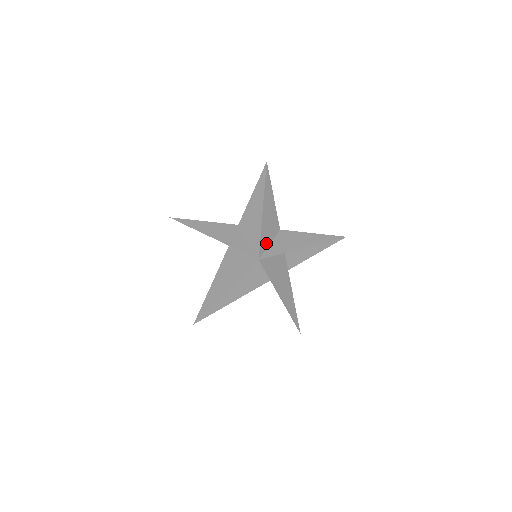
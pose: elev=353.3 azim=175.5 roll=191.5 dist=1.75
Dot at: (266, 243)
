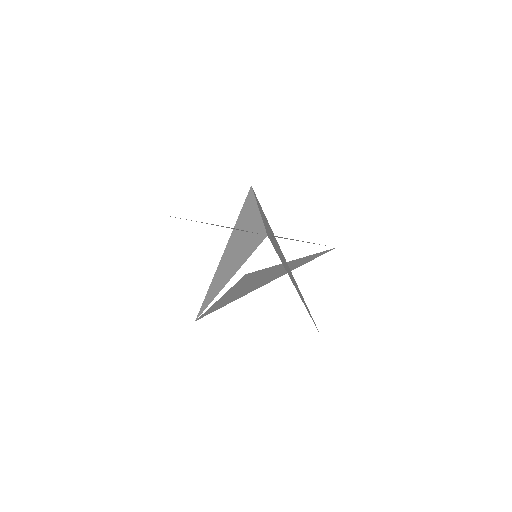
Dot at: (268, 232)
